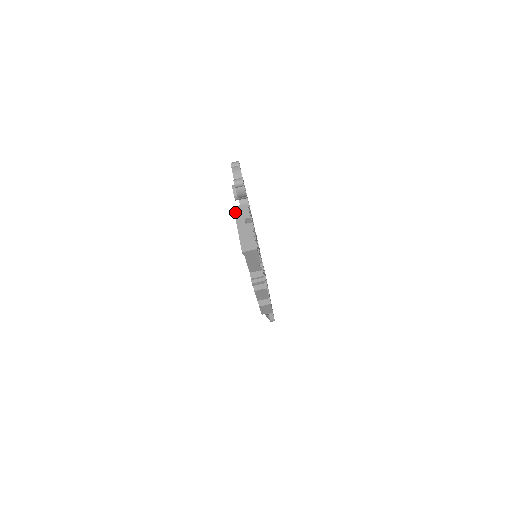
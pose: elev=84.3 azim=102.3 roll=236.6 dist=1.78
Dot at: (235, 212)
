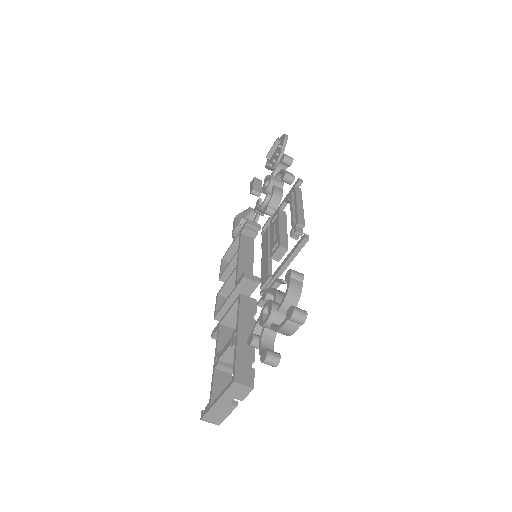
Dot at: (230, 388)
